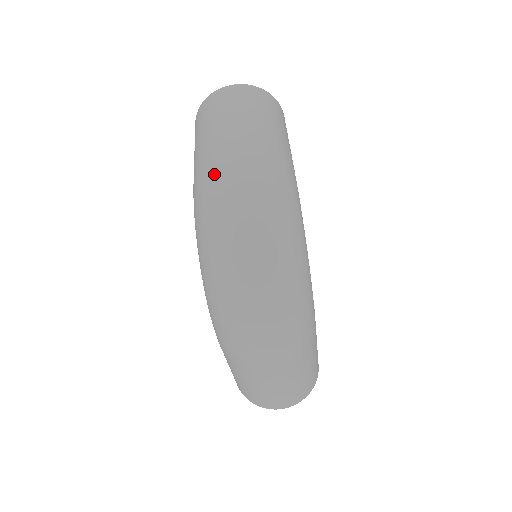
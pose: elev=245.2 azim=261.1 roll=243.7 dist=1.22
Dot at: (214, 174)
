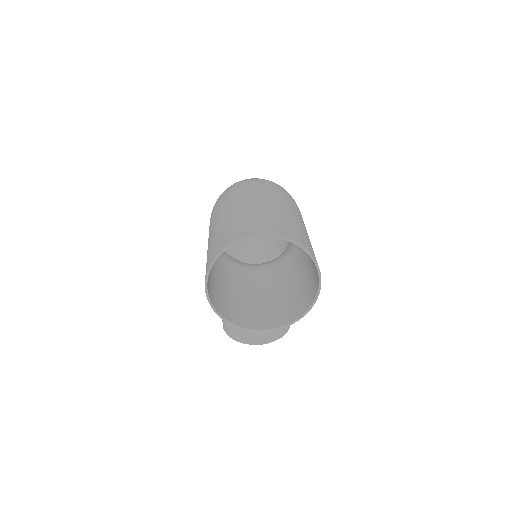
Dot at: occluded
